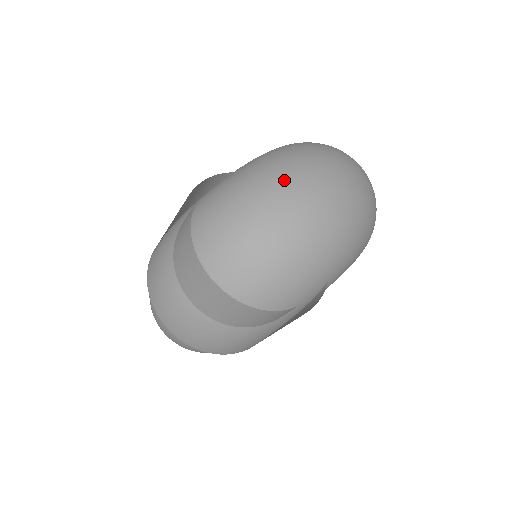
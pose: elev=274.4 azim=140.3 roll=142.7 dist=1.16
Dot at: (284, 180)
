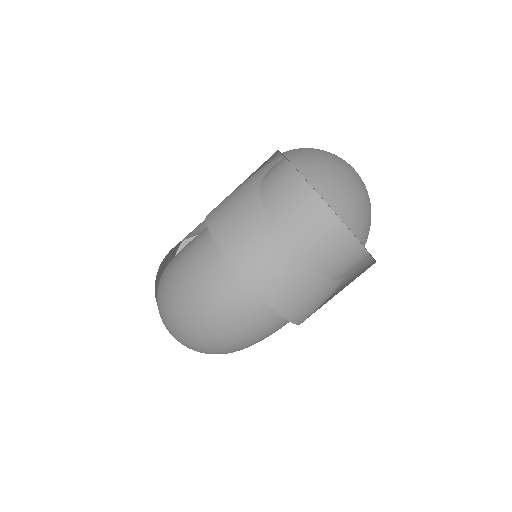
Dot at: (335, 158)
